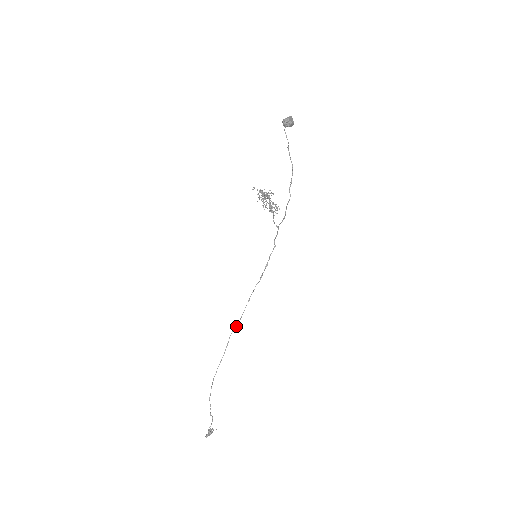
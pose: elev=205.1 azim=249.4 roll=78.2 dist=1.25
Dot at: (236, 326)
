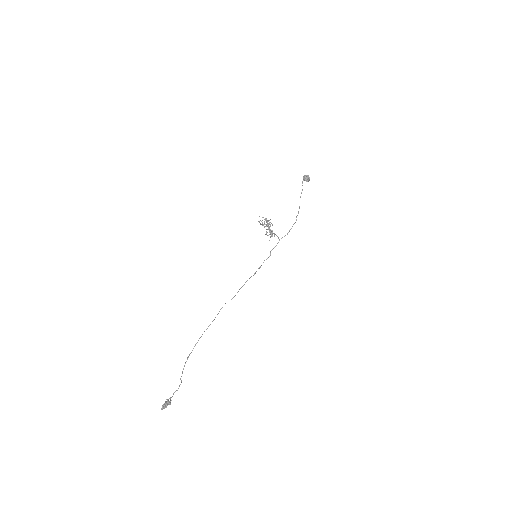
Dot at: occluded
